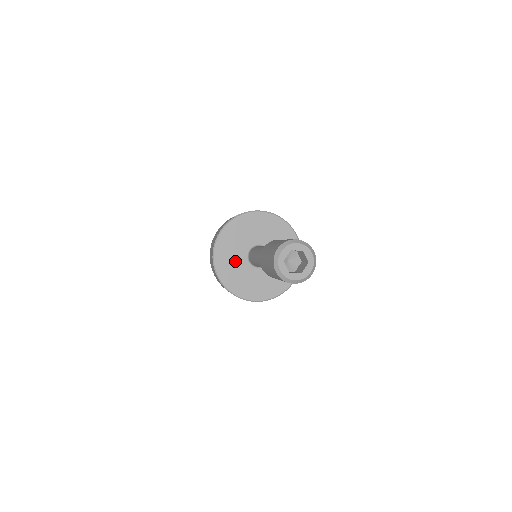
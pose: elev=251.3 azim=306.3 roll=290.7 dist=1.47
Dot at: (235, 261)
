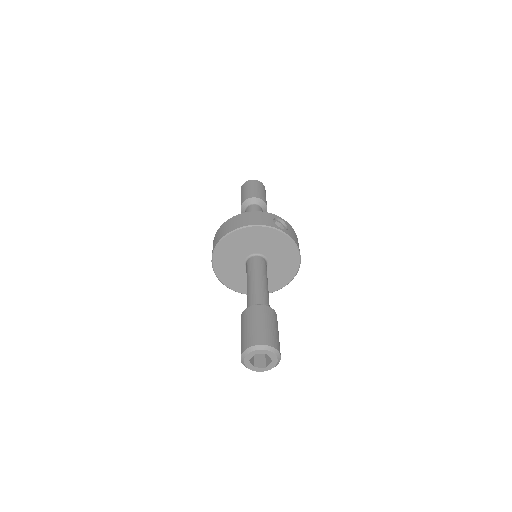
Dot at: (240, 249)
